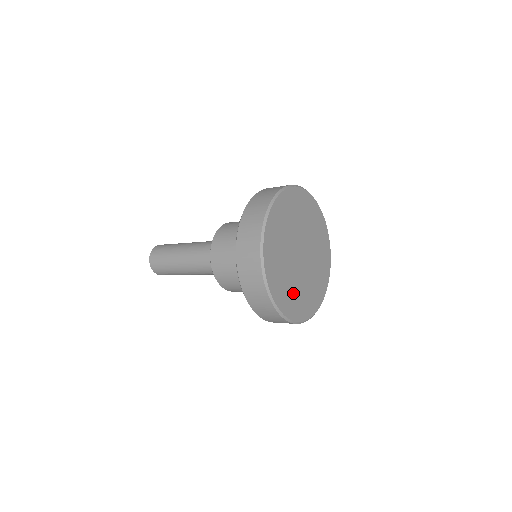
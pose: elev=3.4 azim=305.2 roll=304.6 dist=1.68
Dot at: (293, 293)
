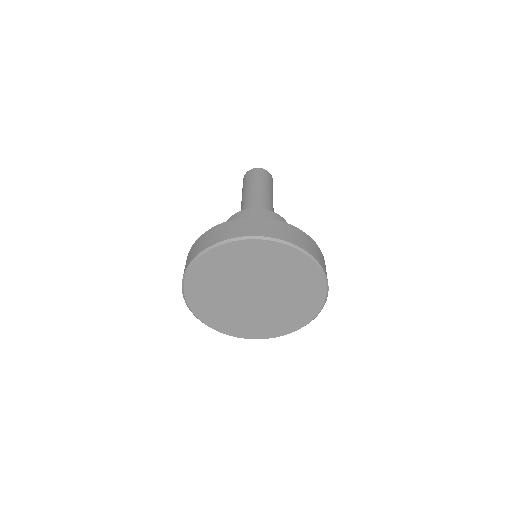
Dot at: (240, 321)
